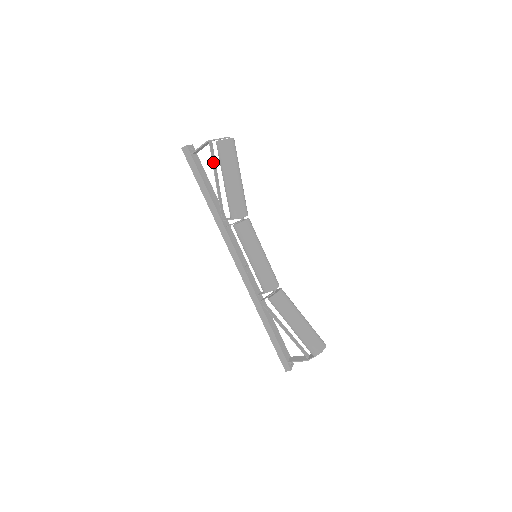
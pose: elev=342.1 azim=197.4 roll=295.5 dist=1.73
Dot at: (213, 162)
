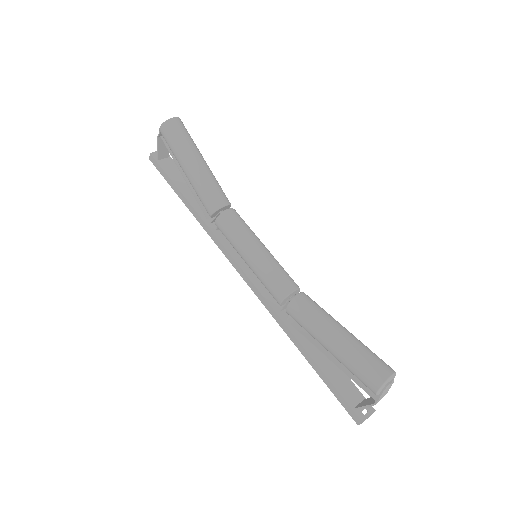
Dot at: (174, 158)
